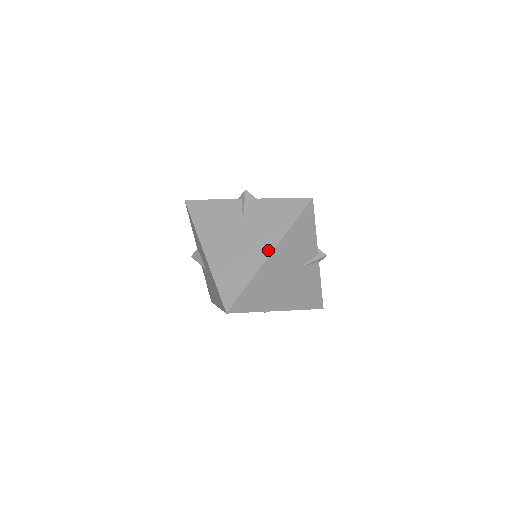
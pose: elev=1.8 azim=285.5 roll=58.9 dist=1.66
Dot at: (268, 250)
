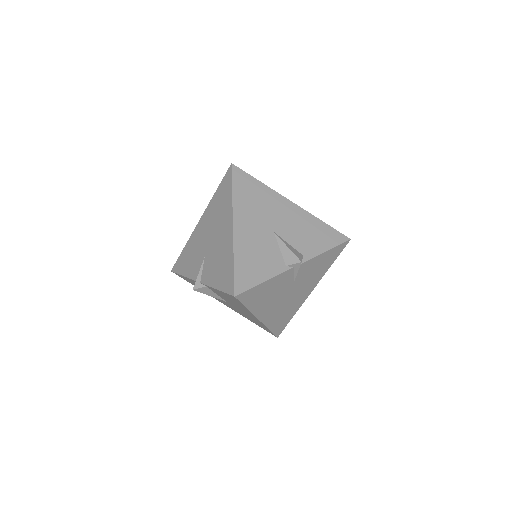
Dot at: (311, 290)
